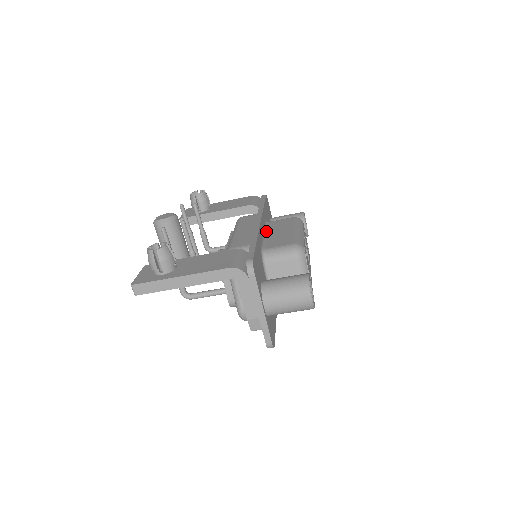
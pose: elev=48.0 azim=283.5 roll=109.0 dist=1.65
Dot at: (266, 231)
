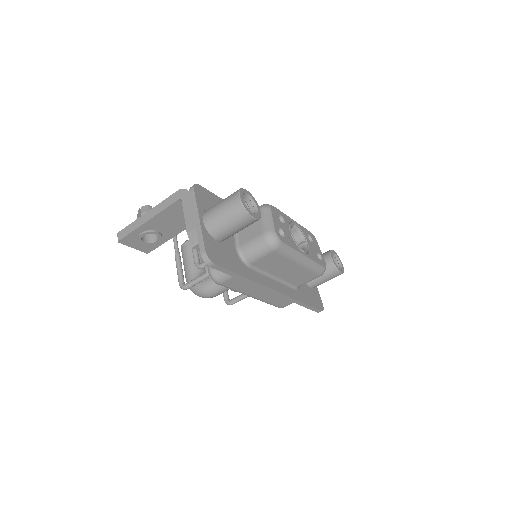
Dot at: occluded
